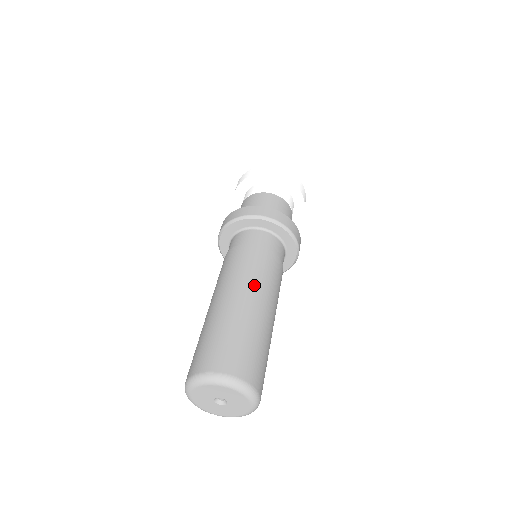
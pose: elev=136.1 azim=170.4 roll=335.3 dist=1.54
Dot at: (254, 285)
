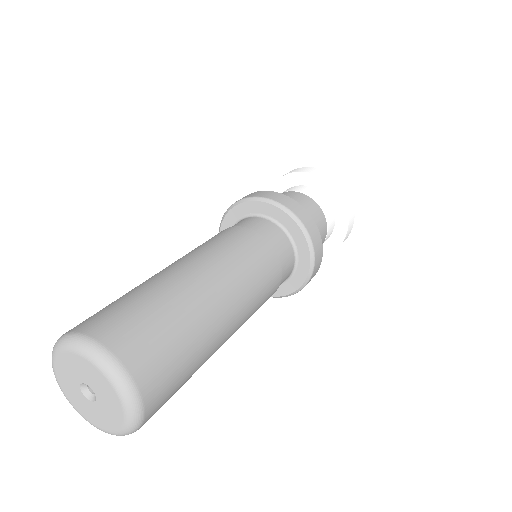
Dot at: (229, 274)
